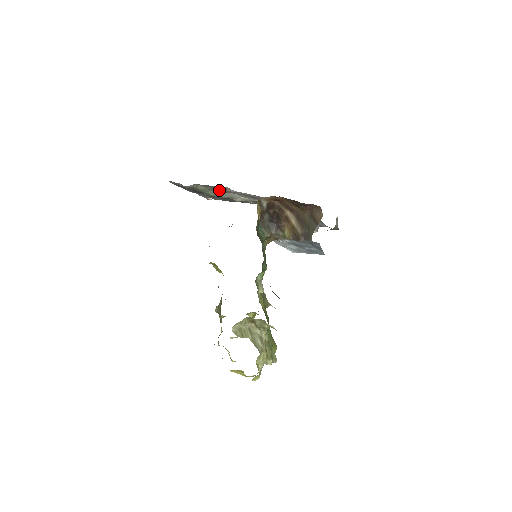
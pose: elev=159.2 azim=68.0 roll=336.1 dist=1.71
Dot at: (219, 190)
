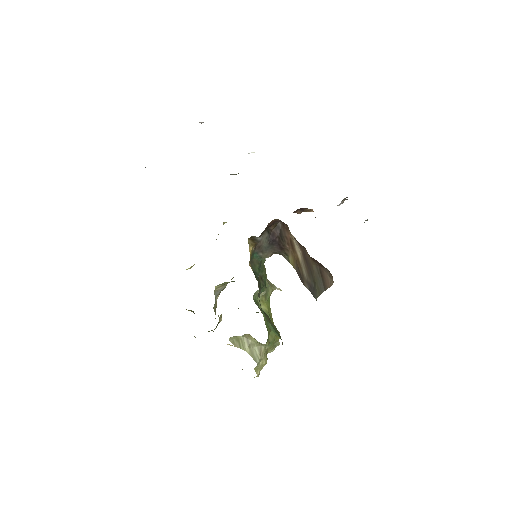
Dot at: occluded
